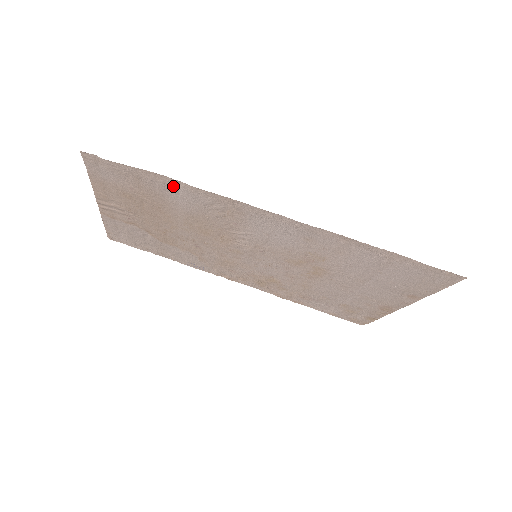
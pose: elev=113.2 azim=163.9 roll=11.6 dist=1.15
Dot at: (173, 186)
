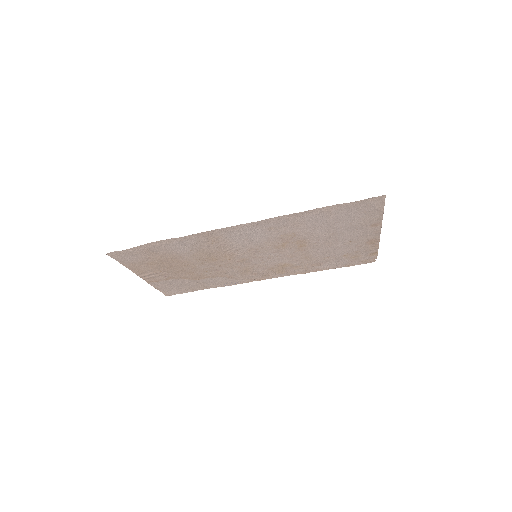
Dot at: (168, 244)
